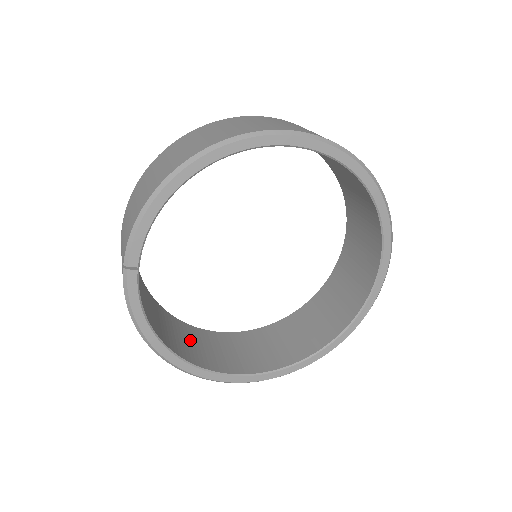
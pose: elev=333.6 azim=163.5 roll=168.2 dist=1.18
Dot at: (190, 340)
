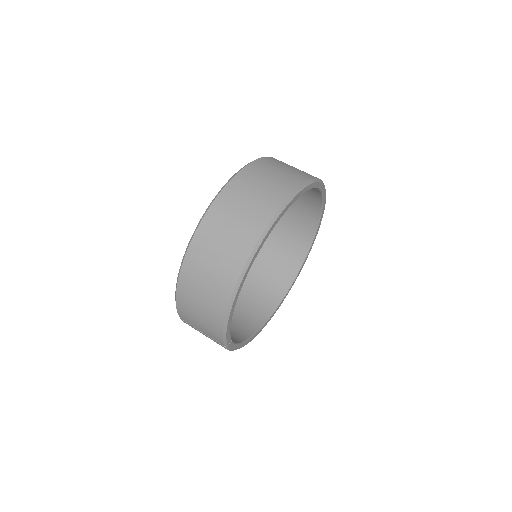
Dot at: (241, 311)
